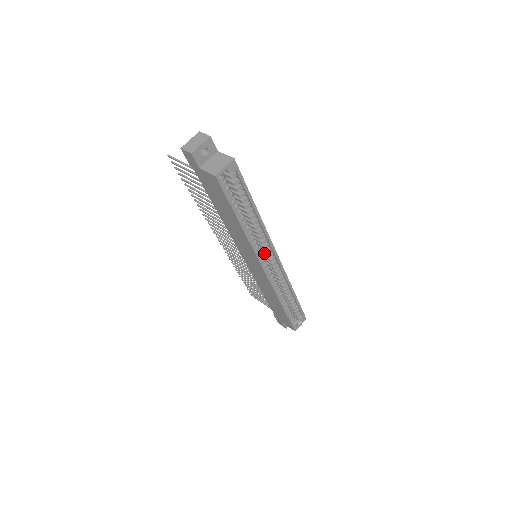
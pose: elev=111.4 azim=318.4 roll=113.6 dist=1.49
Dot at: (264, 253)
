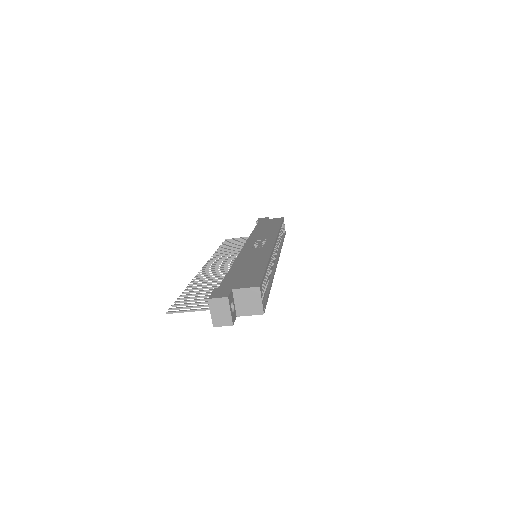
Dot at: occluded
